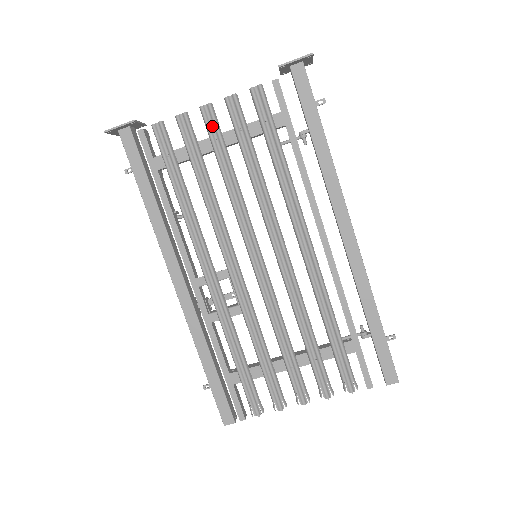
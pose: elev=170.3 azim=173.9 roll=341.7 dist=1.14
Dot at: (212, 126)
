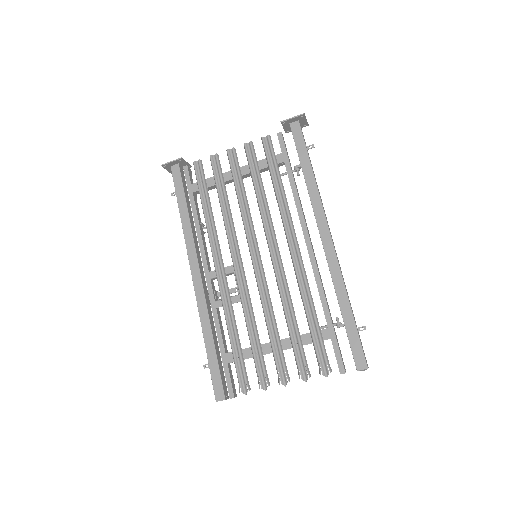
Dot at: (233, 163)
